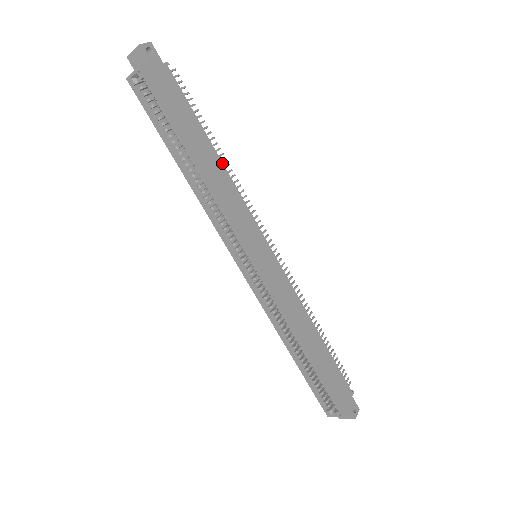
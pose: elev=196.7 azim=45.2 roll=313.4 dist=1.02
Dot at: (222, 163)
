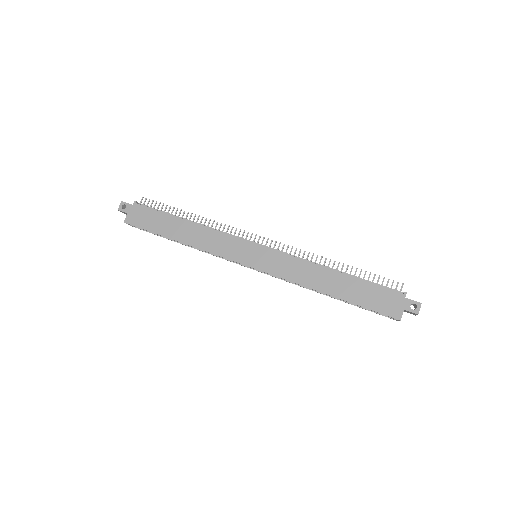
Dot at: (195, 224)
